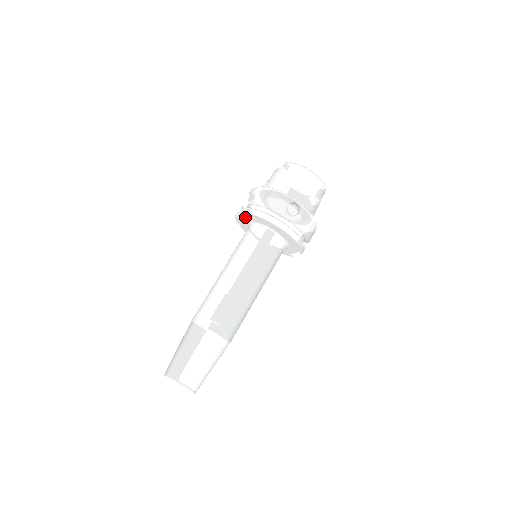
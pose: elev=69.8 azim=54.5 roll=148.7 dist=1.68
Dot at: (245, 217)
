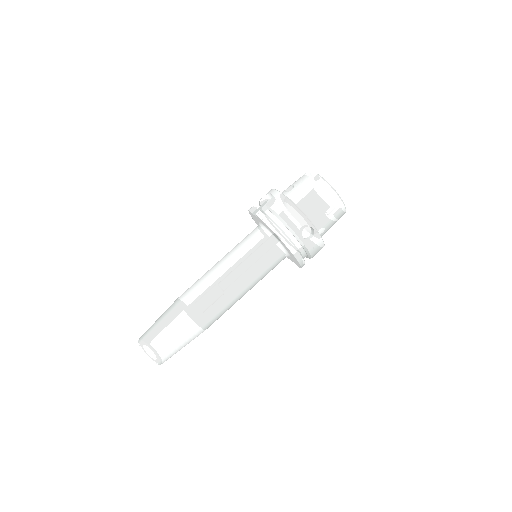
Dot at: (258, 218)
